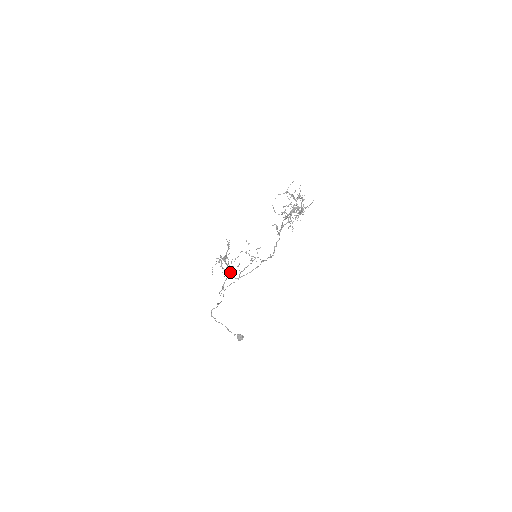
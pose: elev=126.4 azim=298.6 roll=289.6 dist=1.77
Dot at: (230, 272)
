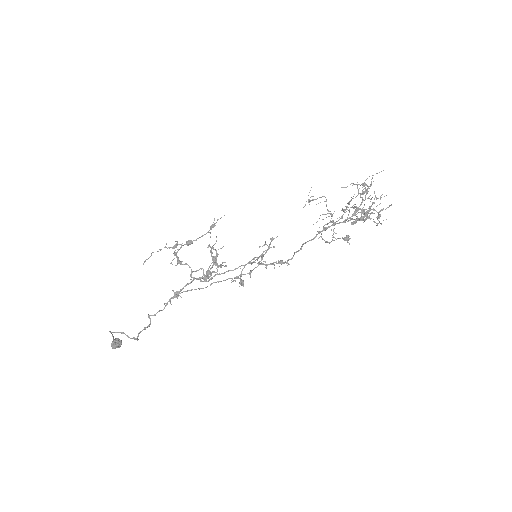
Dot at: (207, 275)
